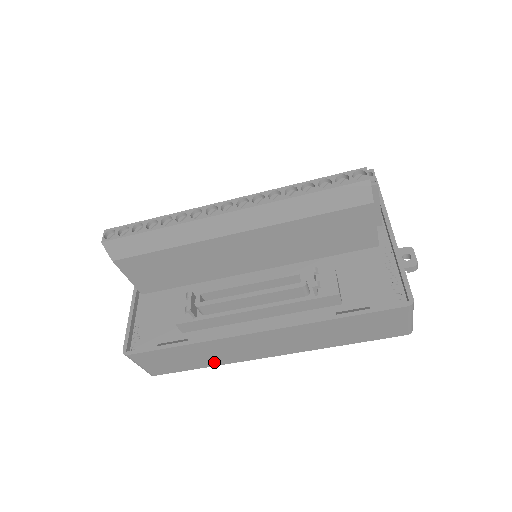
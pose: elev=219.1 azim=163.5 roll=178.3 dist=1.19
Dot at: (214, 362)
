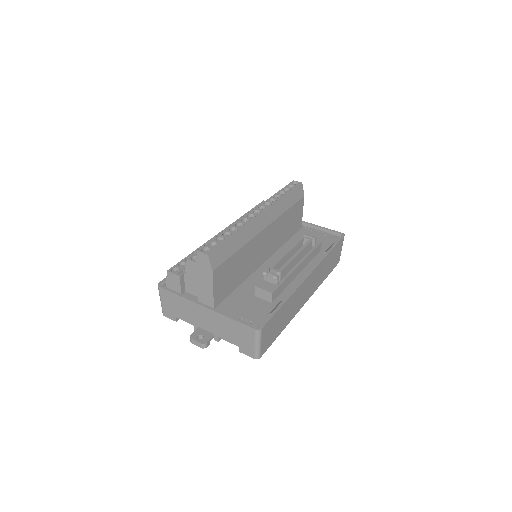
Dot at: (287, 322)
